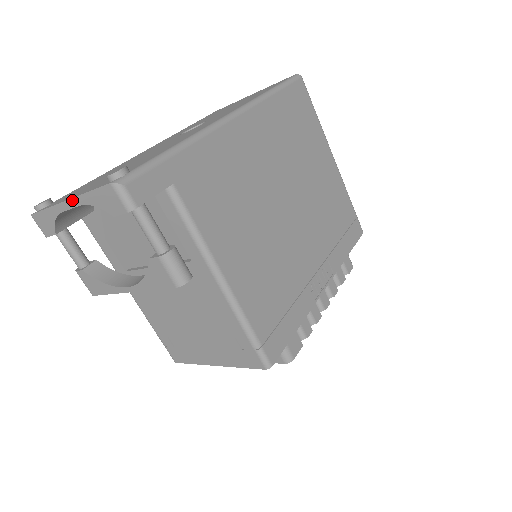
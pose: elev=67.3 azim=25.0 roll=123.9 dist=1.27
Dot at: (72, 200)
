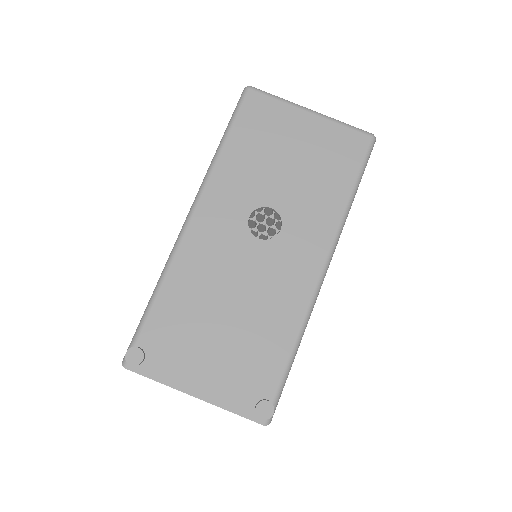
Dot at: occluded
